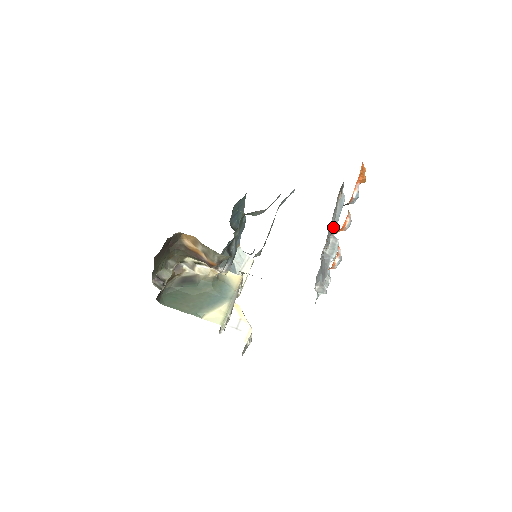
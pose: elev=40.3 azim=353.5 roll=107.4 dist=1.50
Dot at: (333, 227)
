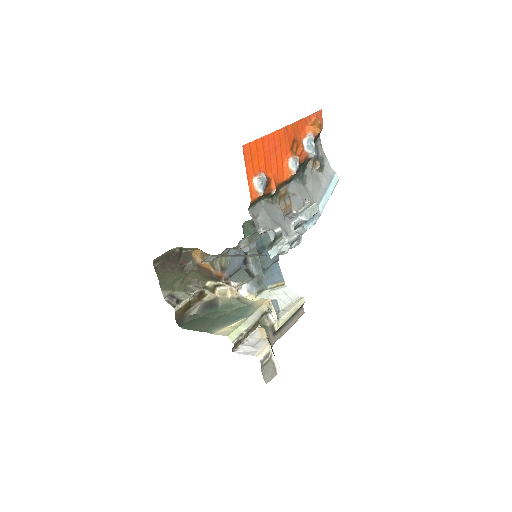
Dot at: (315, 197)
